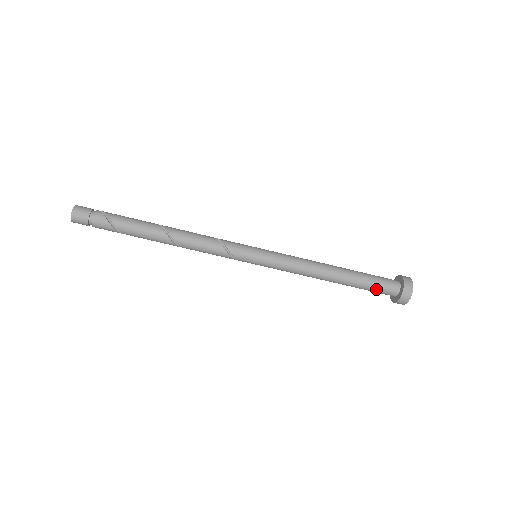
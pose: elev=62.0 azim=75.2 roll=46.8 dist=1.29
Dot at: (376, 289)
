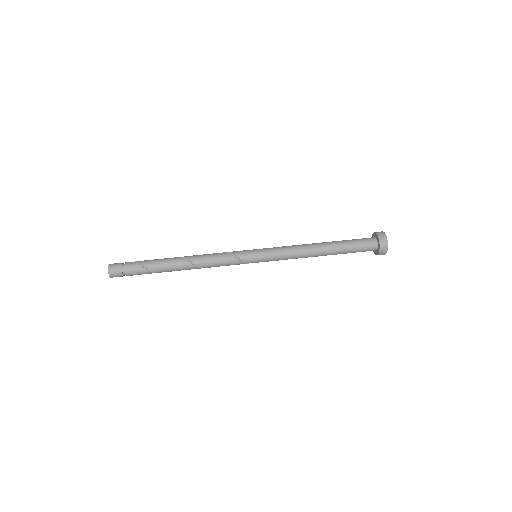
Dot at: (358, 244)
